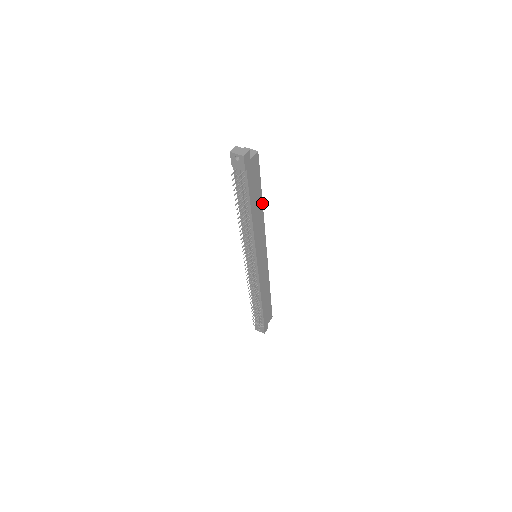
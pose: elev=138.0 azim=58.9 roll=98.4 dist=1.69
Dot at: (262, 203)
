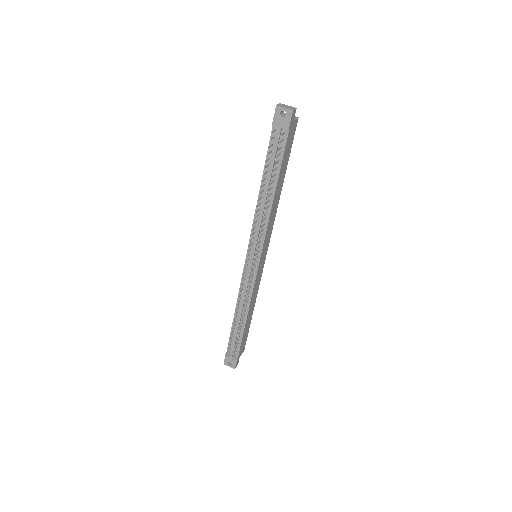
Dot at: (282, 186)
